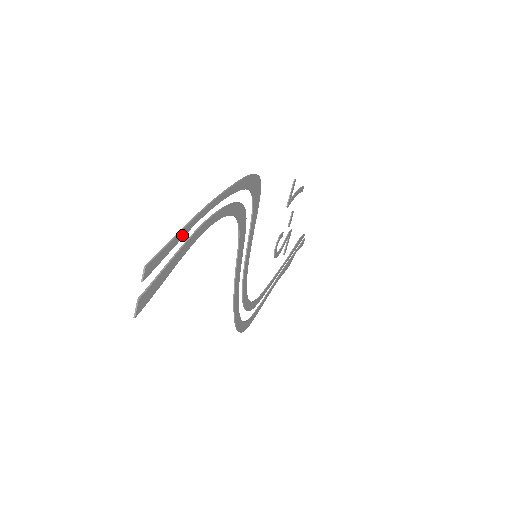
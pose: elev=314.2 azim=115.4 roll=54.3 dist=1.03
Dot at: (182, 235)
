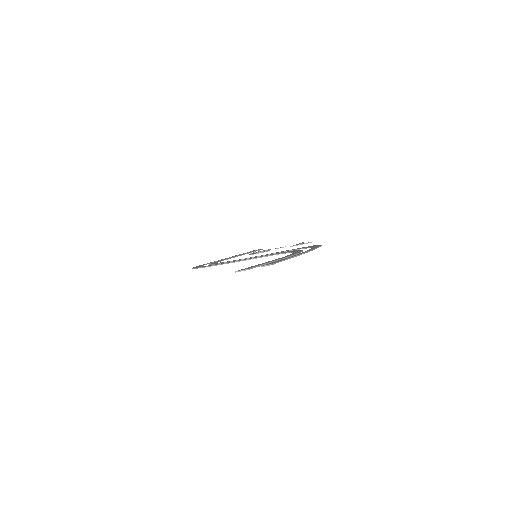
Dot at: occluded
